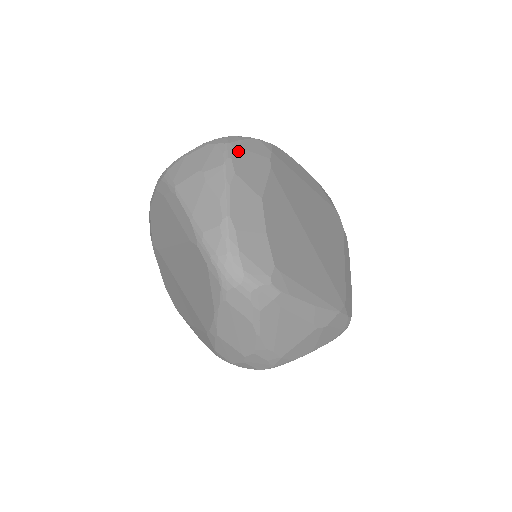
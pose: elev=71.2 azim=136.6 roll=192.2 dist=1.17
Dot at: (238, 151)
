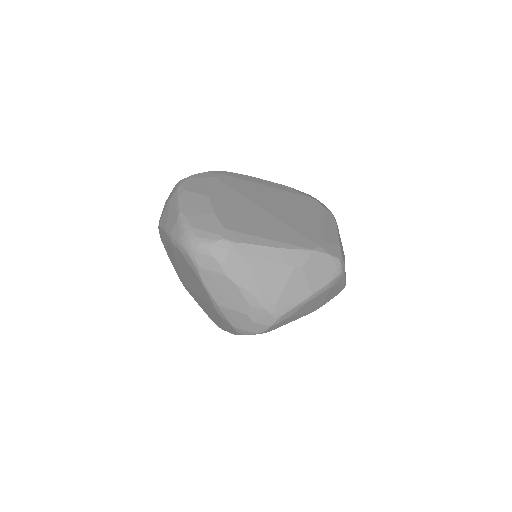
Dot at: (189, 180)
